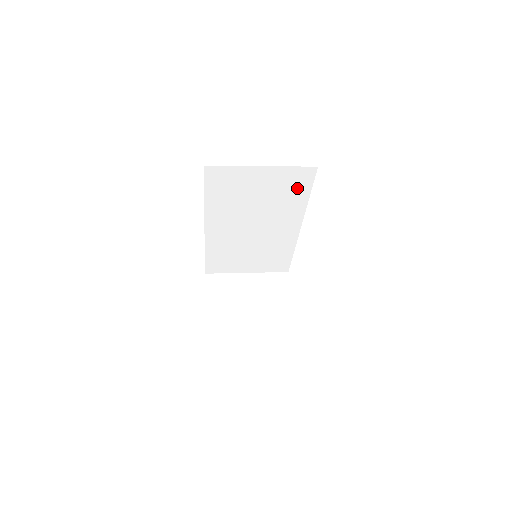
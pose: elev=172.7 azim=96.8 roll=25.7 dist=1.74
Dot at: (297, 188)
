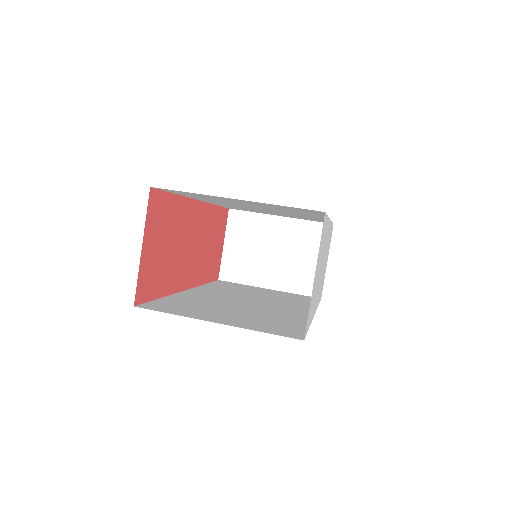
Dot at: (303, 211)
